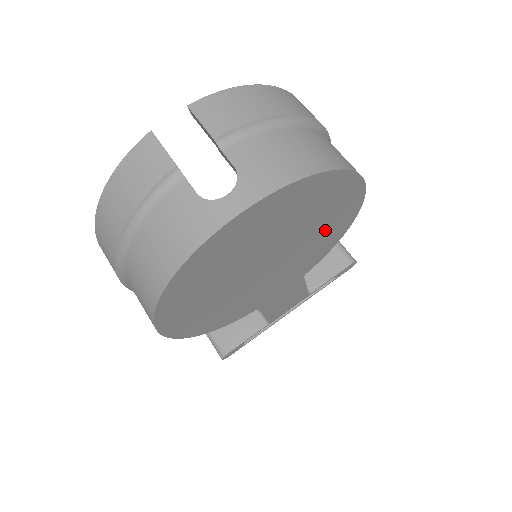
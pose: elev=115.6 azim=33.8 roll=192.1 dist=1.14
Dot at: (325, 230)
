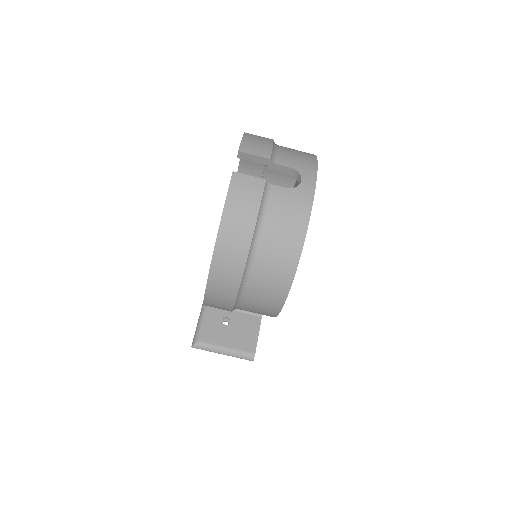
Dot at: occluded
